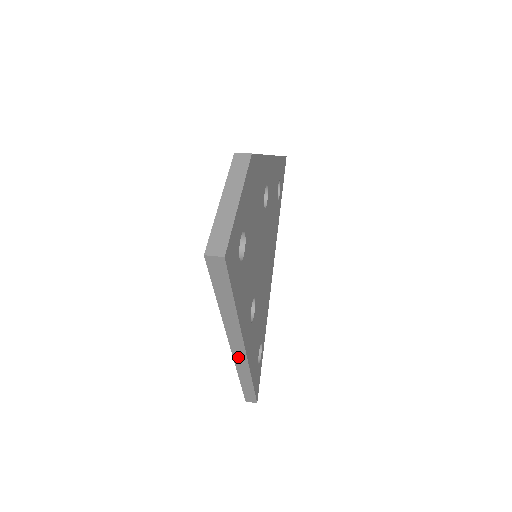
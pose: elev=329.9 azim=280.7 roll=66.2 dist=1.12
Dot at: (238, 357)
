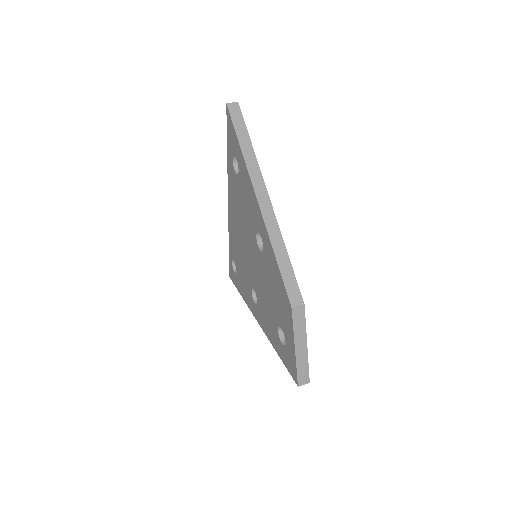
Dot at: occluded
